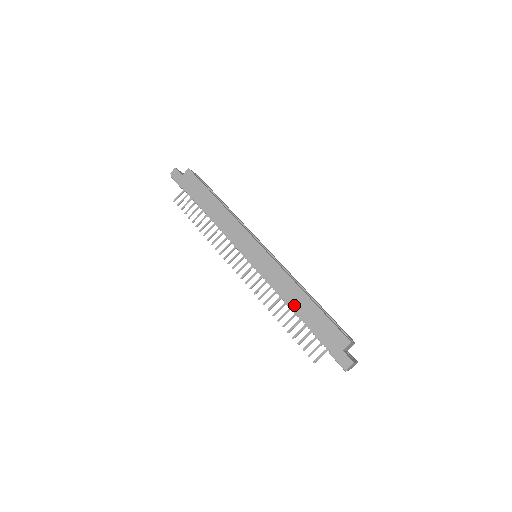
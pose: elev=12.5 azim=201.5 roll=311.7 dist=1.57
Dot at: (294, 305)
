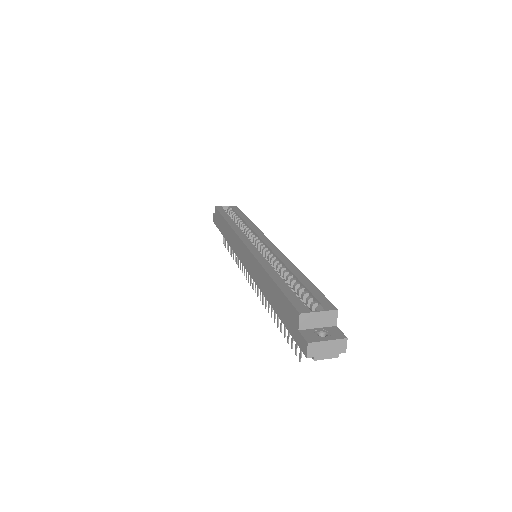
Dot at: (267, 294)
